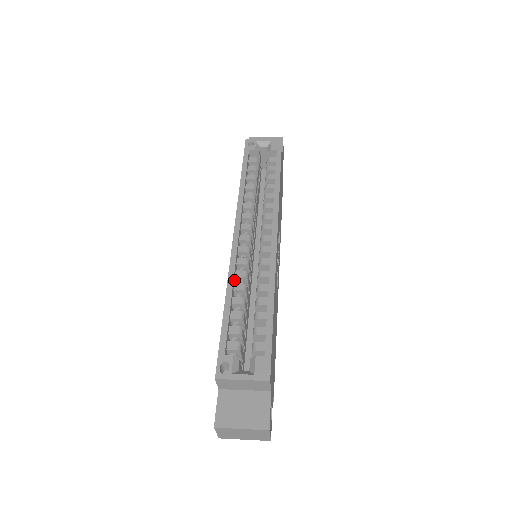
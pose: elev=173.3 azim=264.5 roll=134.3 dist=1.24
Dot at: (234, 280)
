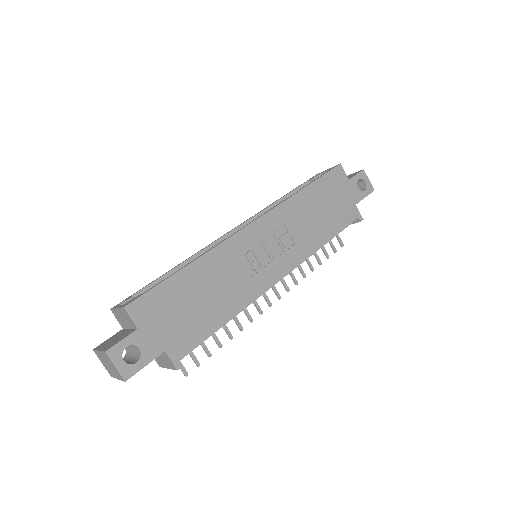
Dot at: occluded
